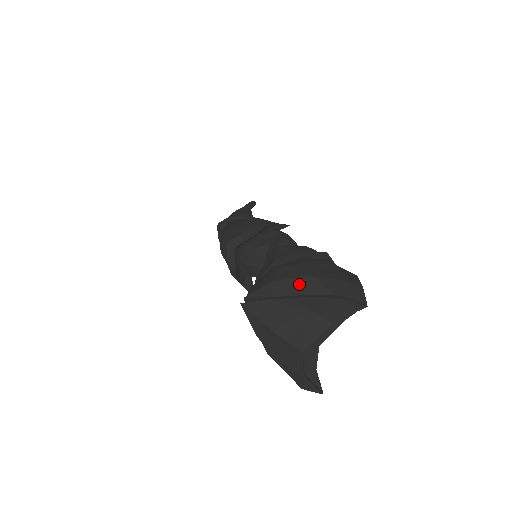
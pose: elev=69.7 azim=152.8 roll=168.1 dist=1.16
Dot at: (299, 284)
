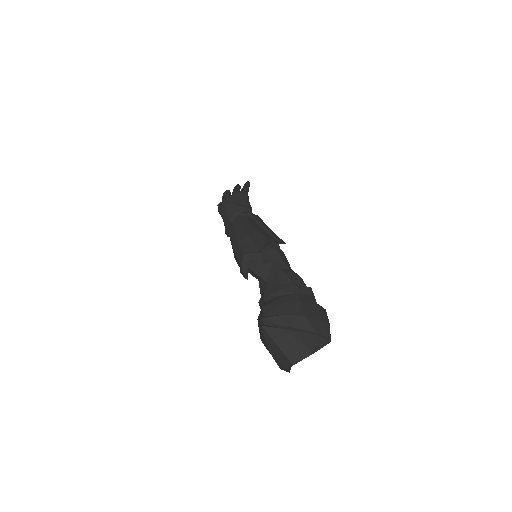
Dot at: (298, 321)
